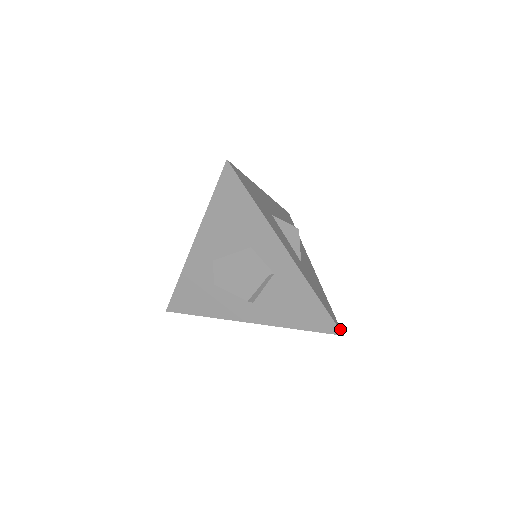
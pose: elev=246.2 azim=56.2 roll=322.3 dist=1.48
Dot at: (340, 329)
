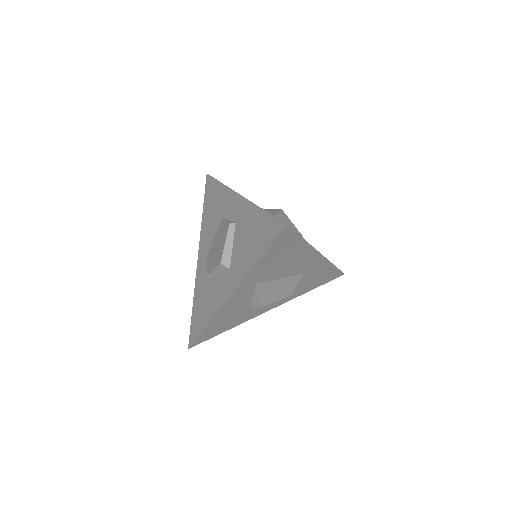
Dot at: (288, 226)
